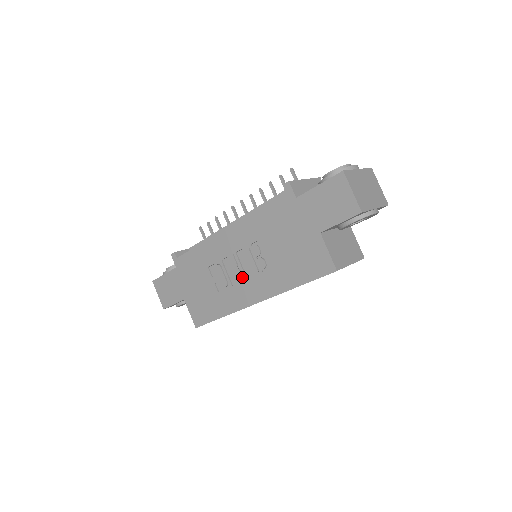
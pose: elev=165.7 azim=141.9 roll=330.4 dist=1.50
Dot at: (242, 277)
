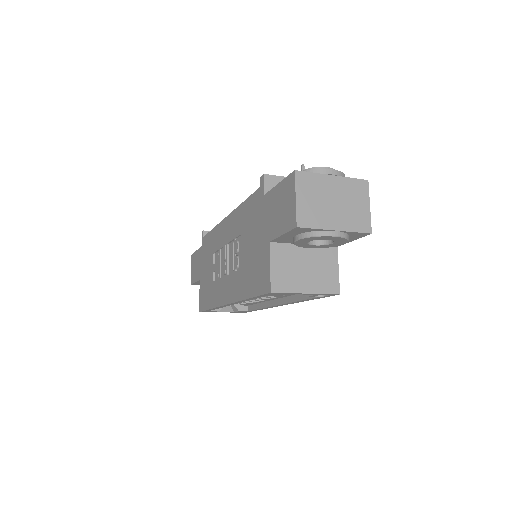
Dot at: (226, 272)
